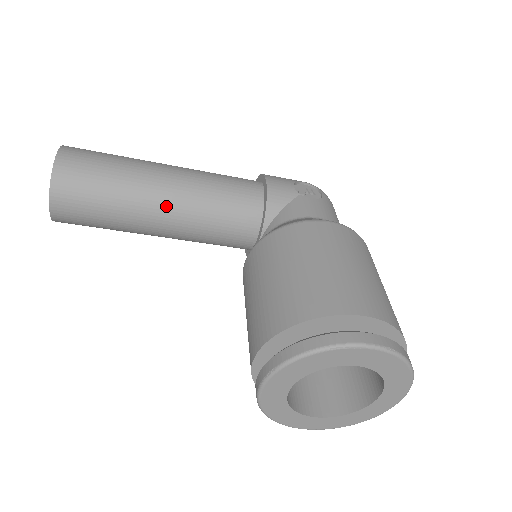
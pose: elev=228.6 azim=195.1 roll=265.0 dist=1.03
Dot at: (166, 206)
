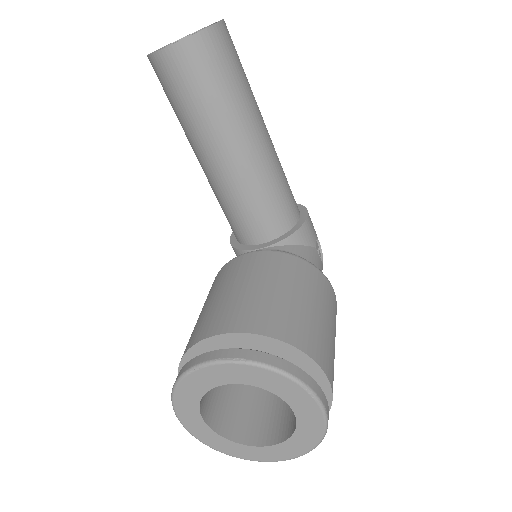
Dot at: (242, 152)
